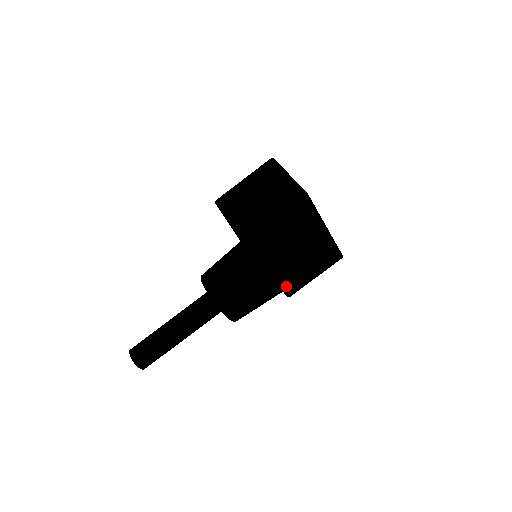
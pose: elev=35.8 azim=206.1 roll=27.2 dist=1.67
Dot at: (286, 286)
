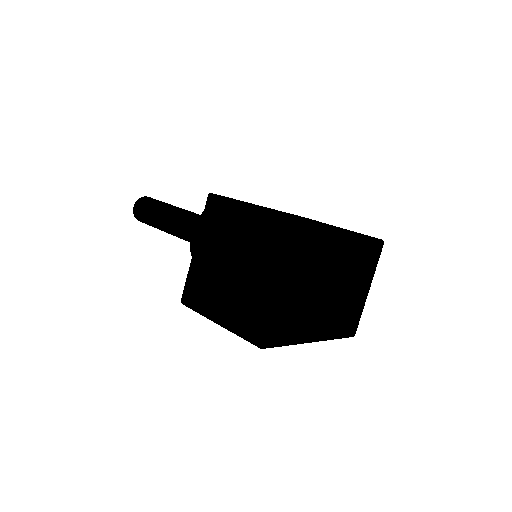
Dot at: occluded
